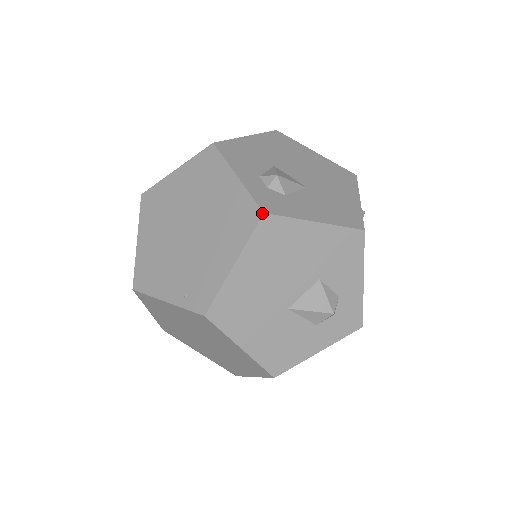
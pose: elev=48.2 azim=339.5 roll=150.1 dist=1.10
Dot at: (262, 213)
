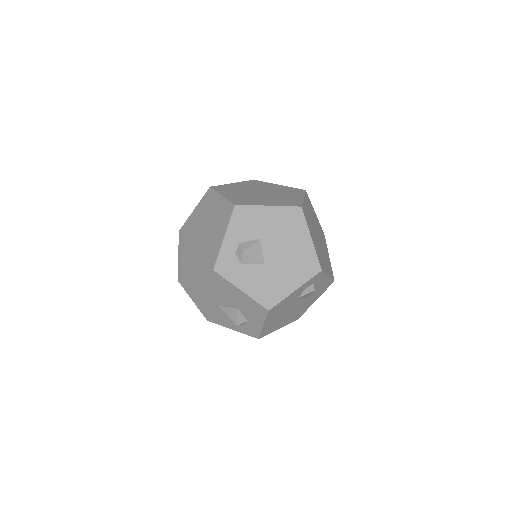
Dot at: (213, 269)
